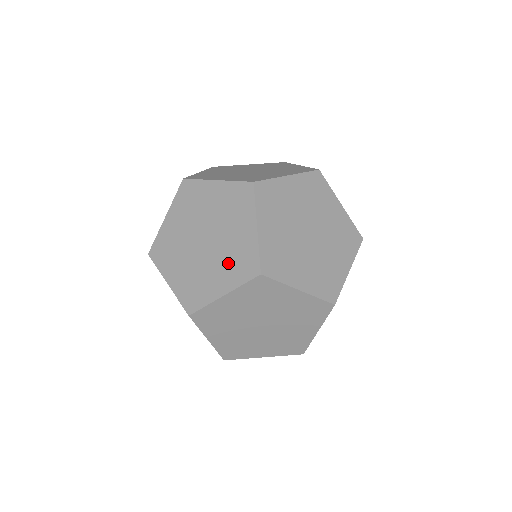
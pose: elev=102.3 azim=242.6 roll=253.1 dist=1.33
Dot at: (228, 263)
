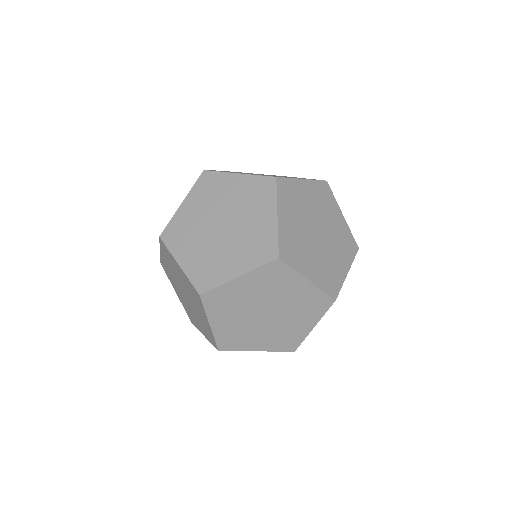
Dot at: occluded
